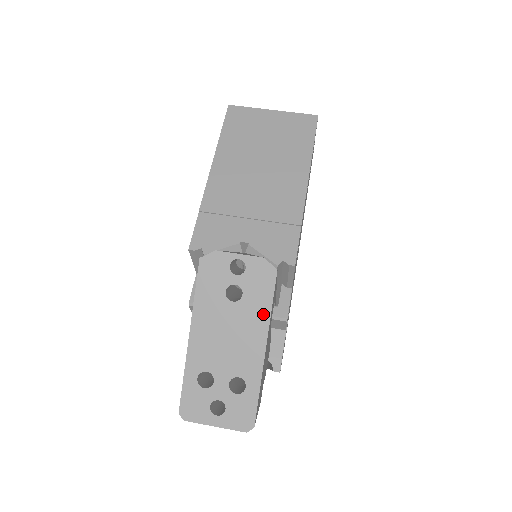
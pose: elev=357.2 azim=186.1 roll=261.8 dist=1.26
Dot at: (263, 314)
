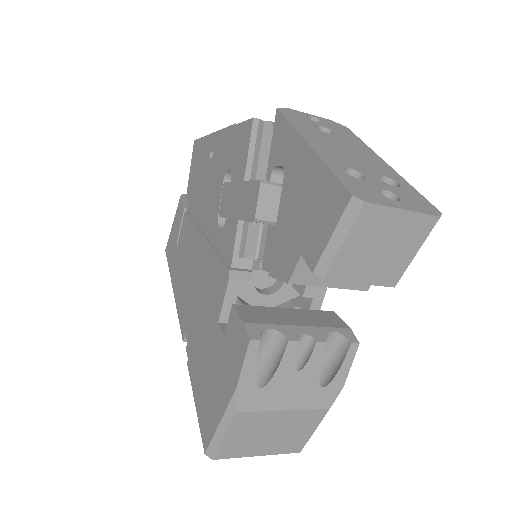
Dot at: (361, 145)
